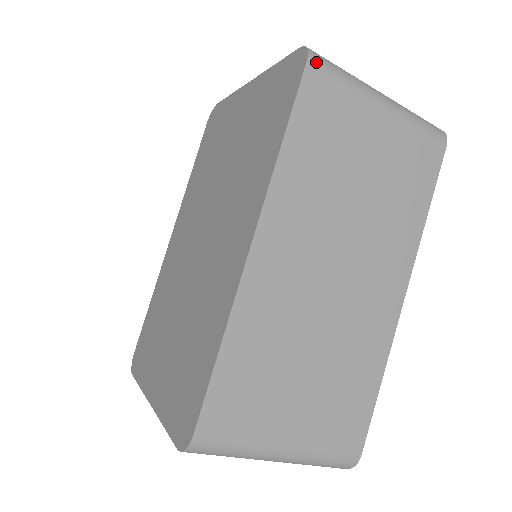
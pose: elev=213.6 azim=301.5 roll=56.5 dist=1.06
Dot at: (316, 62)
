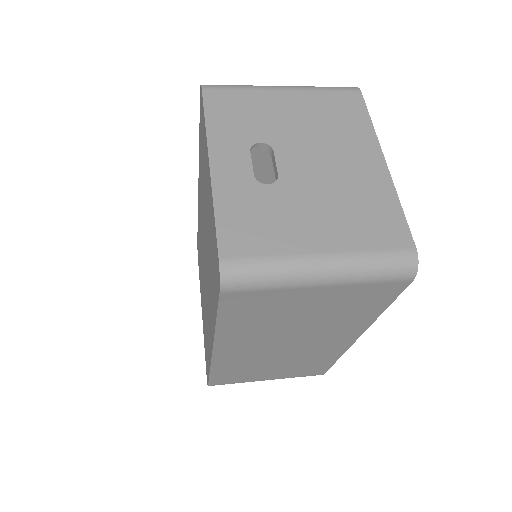
Dot at: (230, 289)
